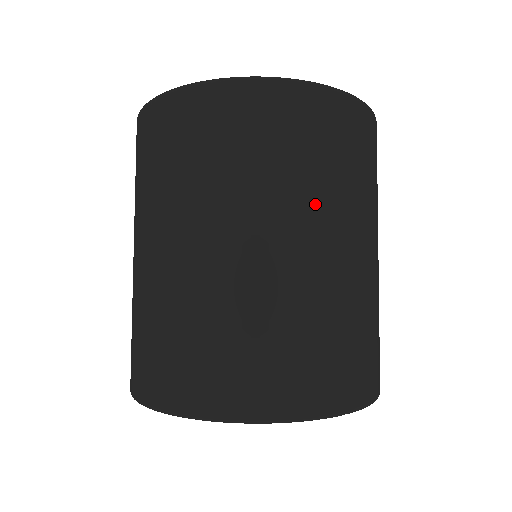
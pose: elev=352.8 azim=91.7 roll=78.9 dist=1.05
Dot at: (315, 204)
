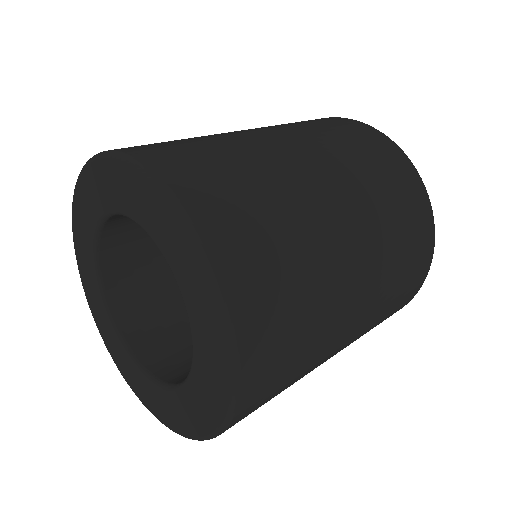
Dot at: (277, 127)
